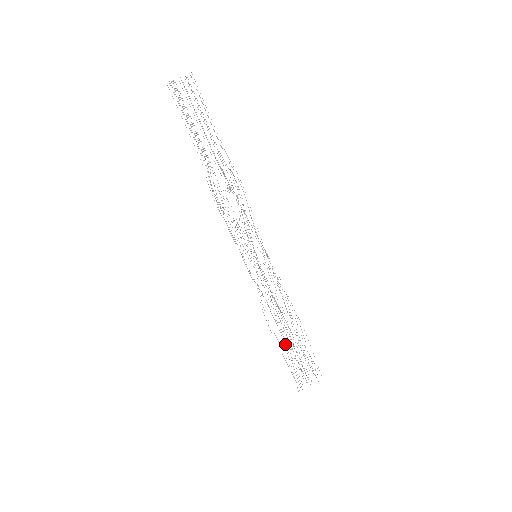
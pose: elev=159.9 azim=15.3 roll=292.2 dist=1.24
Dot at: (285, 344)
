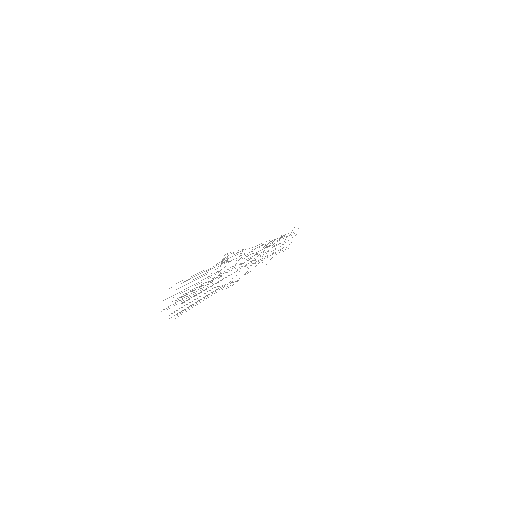
Dot at: occluded
